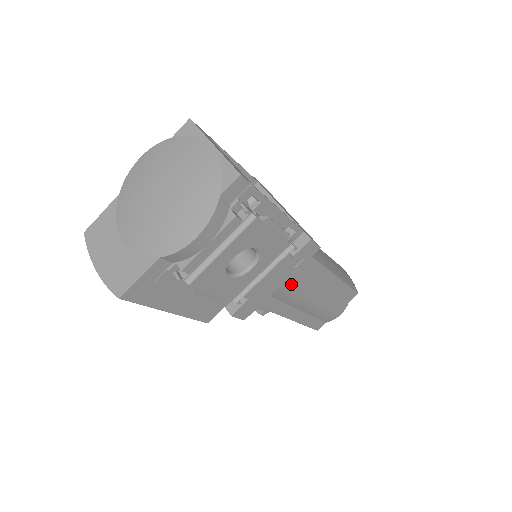
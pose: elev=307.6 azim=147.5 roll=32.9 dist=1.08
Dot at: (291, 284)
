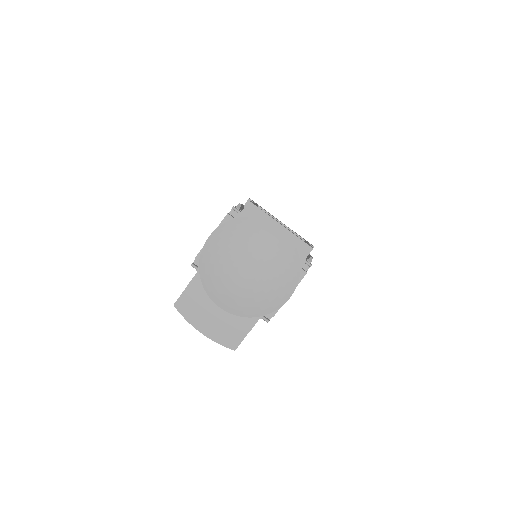
Dot at: occluded
